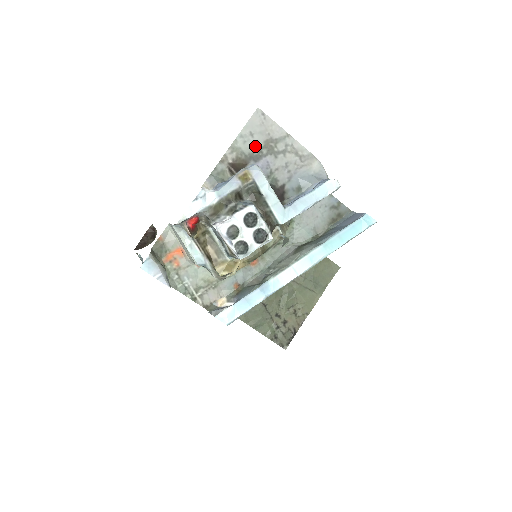
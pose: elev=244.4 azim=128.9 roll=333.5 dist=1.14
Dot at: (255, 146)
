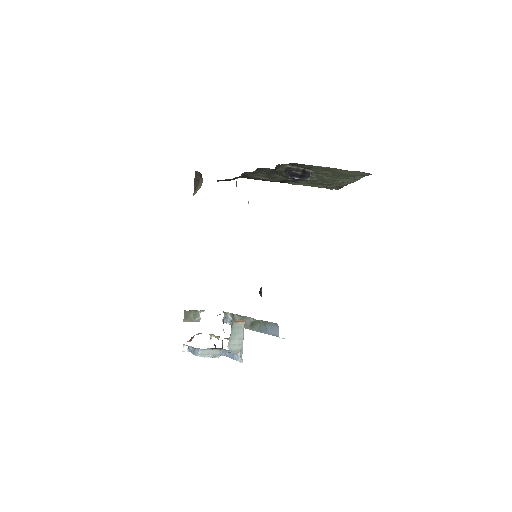
Dot at: occluded
